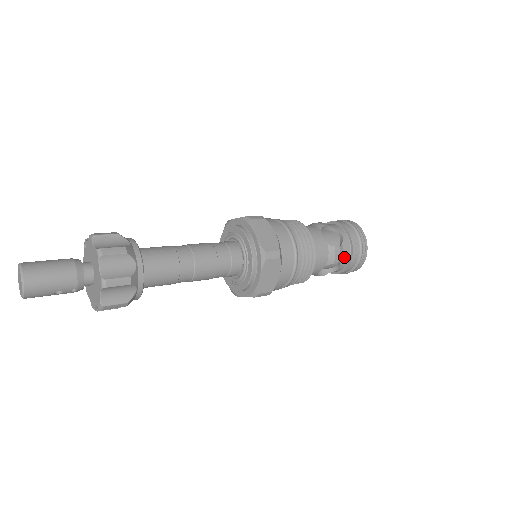
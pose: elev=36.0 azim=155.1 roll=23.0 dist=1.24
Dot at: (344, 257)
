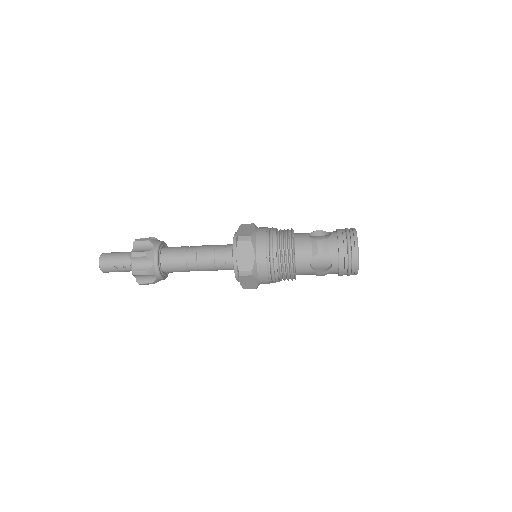
Dot at: (331, 250)
